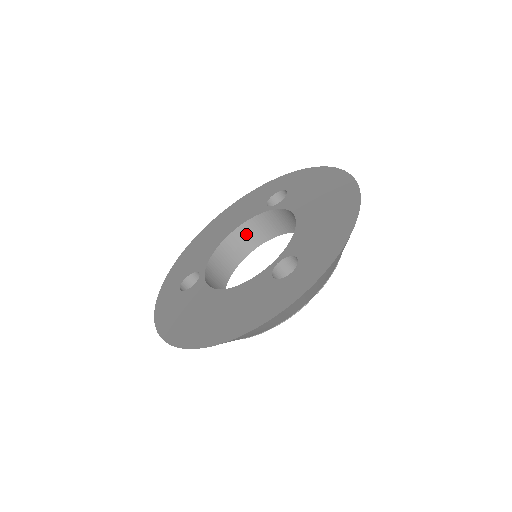
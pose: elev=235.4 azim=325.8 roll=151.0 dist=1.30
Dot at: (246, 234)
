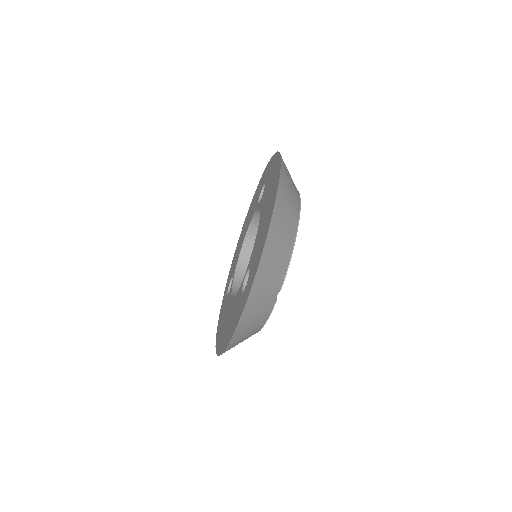
Dot at: occluded
